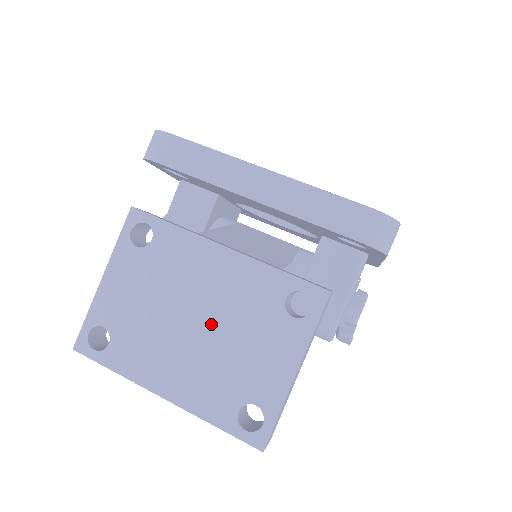
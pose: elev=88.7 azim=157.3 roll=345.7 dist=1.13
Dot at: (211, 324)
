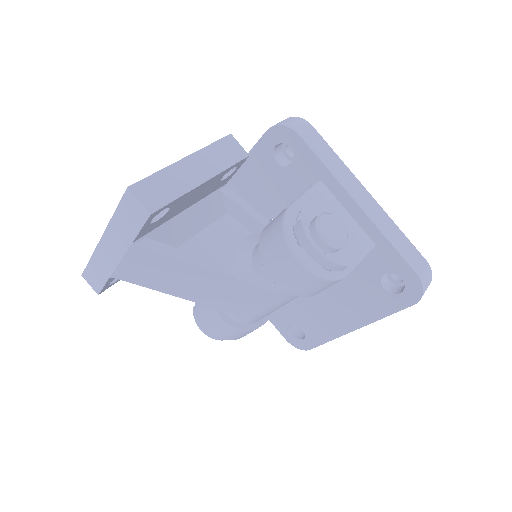
Dot at: occluded
